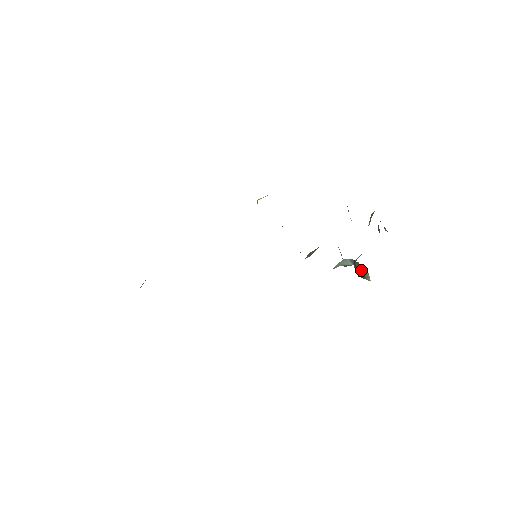
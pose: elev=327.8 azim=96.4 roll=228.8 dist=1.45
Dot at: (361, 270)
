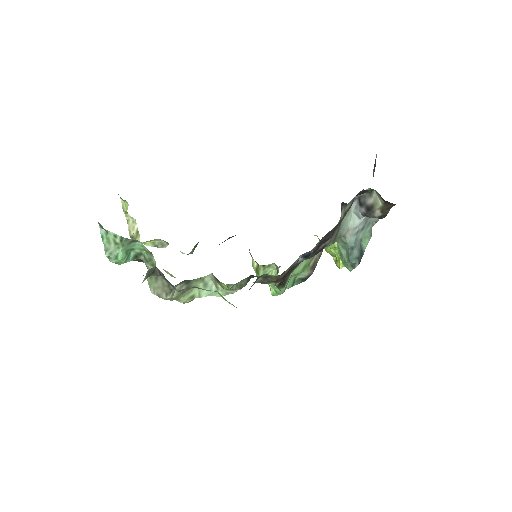
Dot at: (368, 200)
